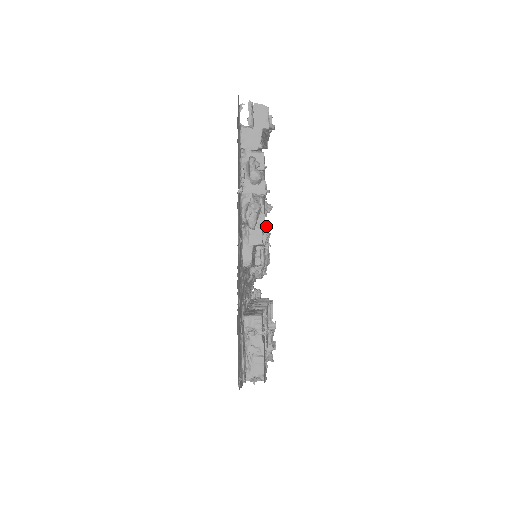
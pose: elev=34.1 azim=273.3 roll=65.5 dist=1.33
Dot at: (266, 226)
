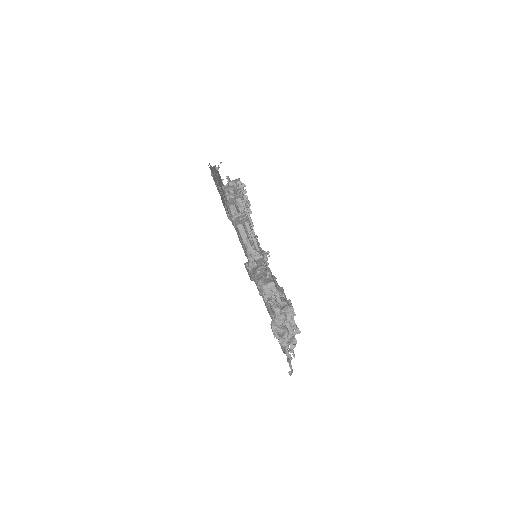
Dot at: occluded
